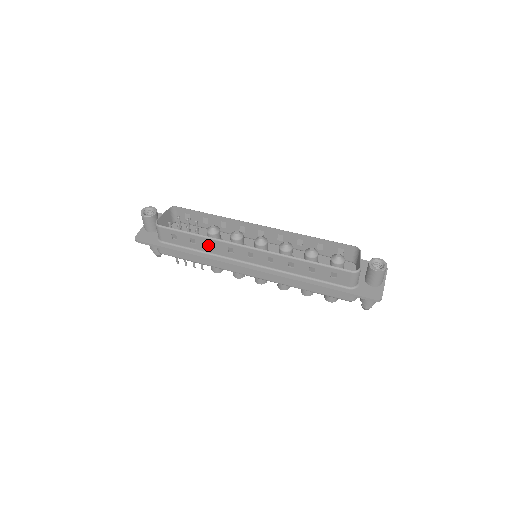
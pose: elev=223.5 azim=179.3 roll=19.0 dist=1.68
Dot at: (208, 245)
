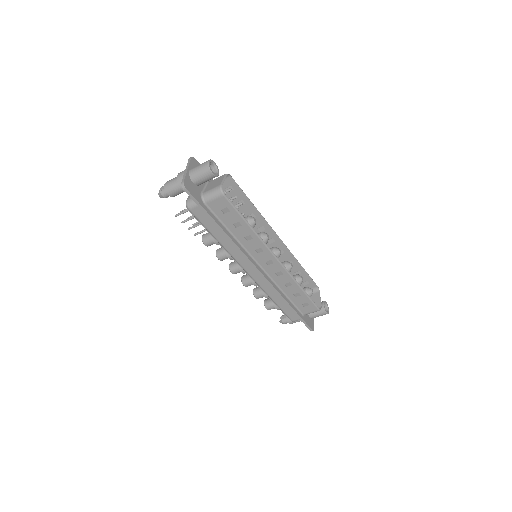
Dot at: (246, 236)
